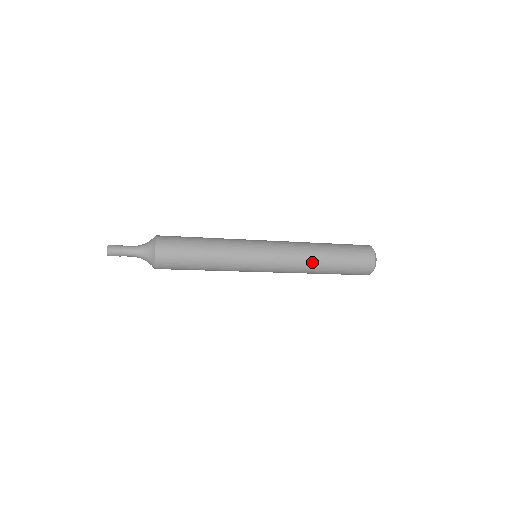
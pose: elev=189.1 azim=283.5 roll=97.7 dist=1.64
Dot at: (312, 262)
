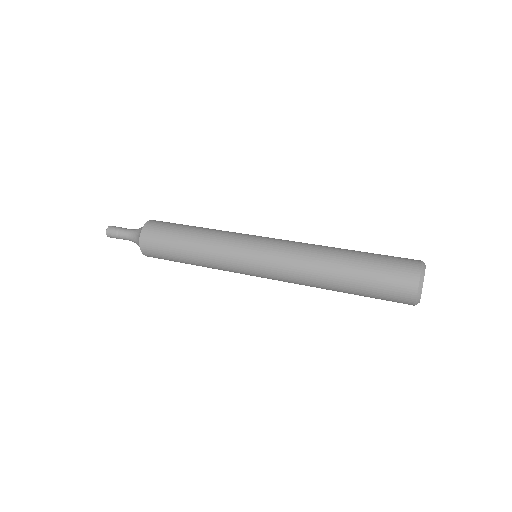
Dot at: occluded
